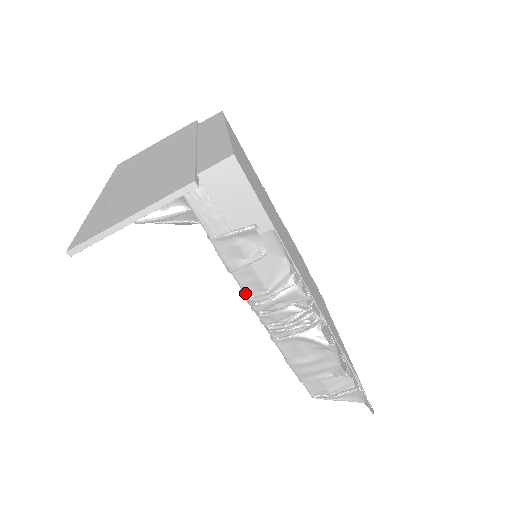
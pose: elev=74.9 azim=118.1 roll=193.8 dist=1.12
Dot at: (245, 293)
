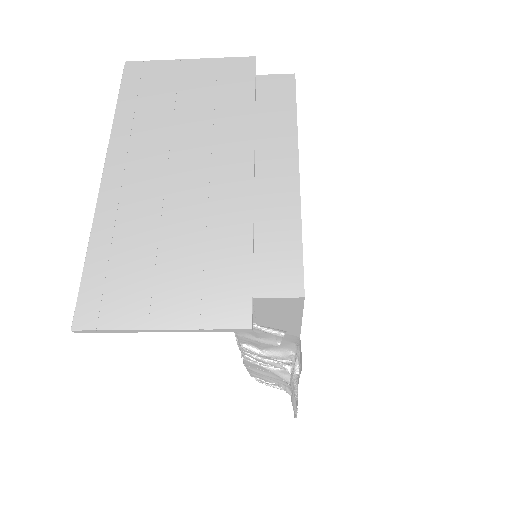
Dot at: (239, 341)
